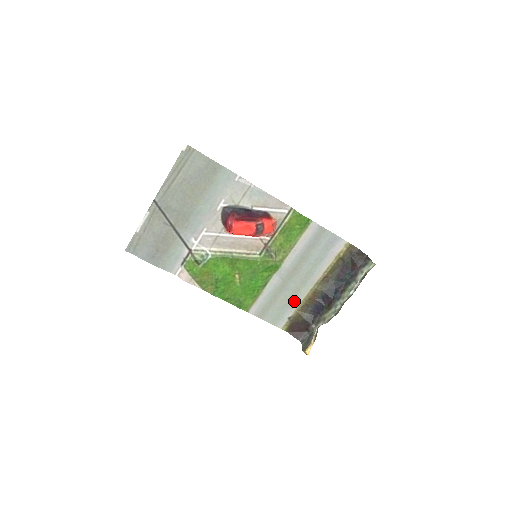
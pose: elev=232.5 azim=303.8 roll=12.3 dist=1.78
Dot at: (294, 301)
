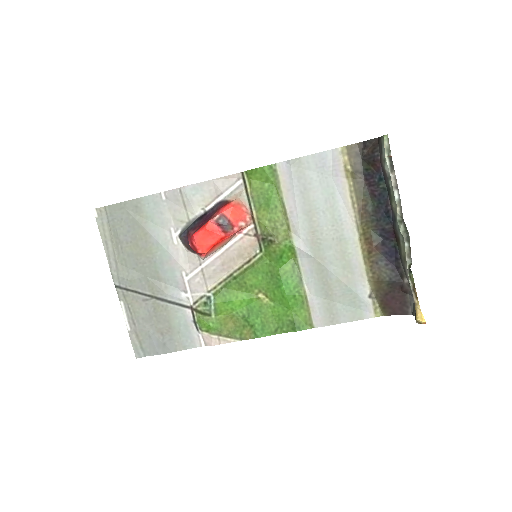
Dot at: (354, 271)
